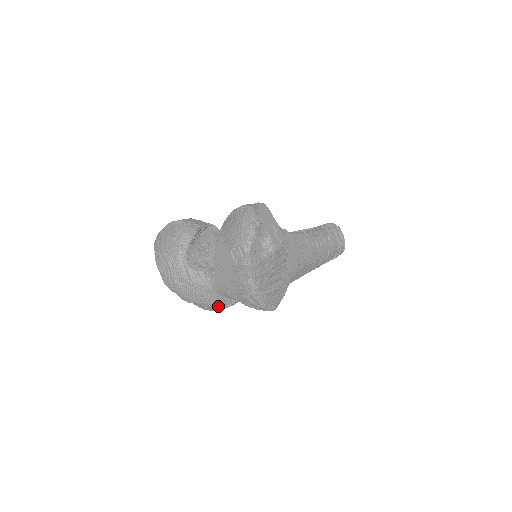
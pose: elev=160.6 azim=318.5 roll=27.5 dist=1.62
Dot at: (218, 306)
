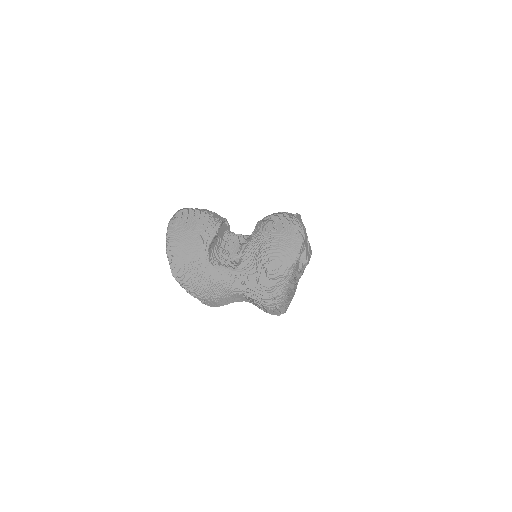
Dot at: (224, 304)
